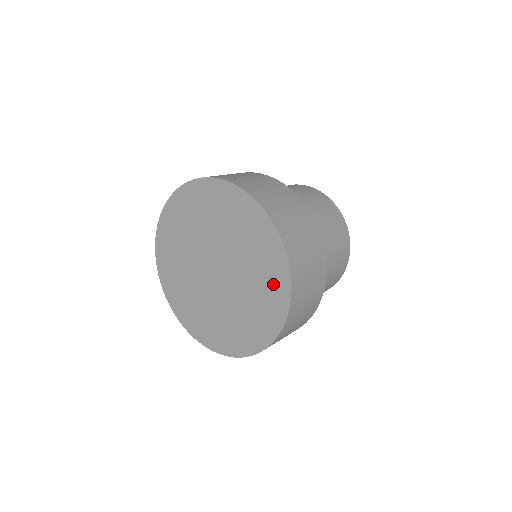
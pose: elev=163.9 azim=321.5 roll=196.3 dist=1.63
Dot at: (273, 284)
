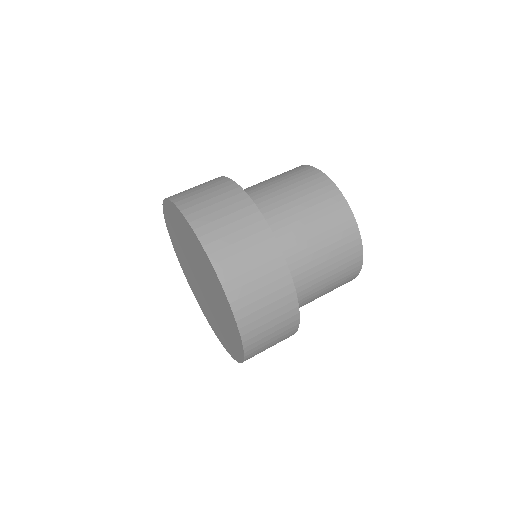
Dot at: (221, 296)
